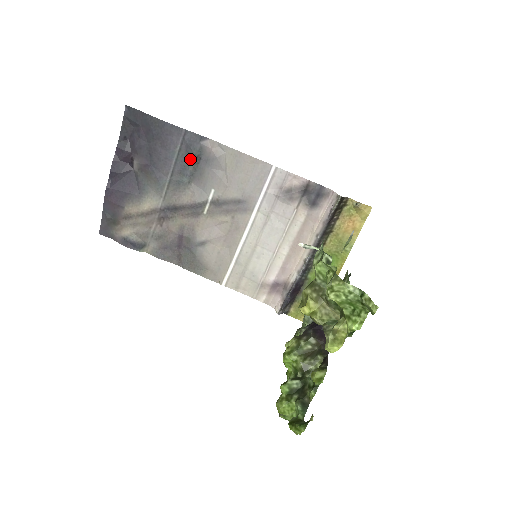
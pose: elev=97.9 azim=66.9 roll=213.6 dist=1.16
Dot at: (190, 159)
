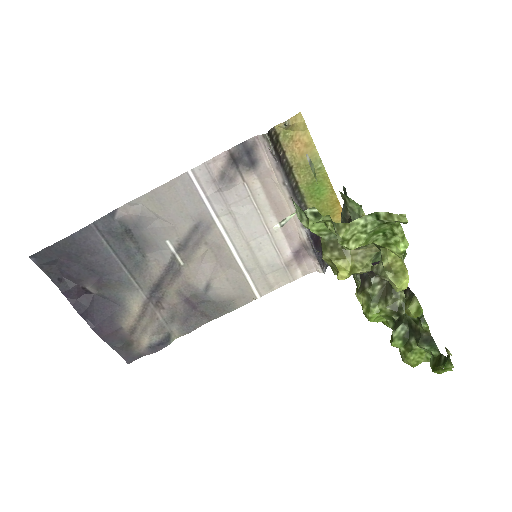
Dot at: (123, 239)
